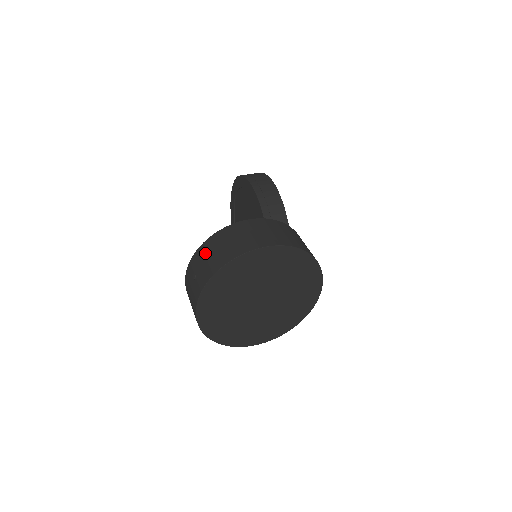
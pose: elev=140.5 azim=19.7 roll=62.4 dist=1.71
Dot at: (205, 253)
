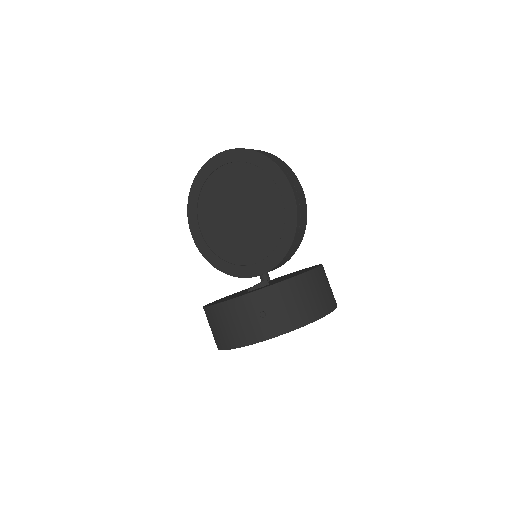
Dot at: (284, 297)
